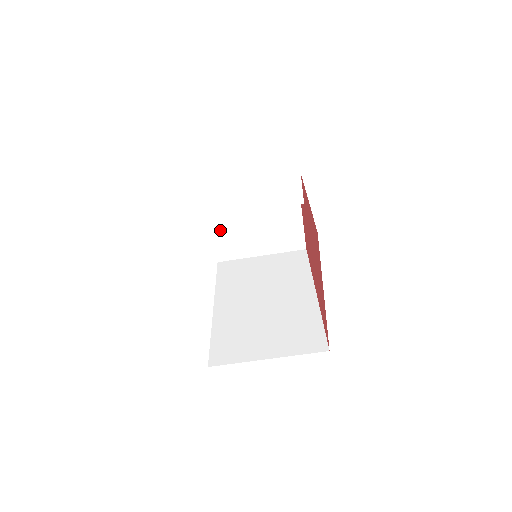
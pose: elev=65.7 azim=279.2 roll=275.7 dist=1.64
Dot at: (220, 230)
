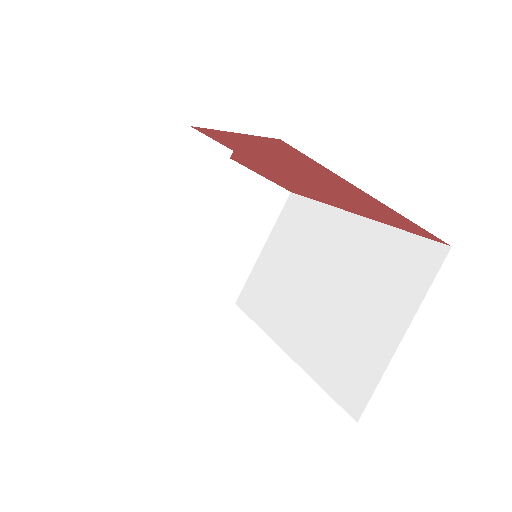
Dot at: (199, 276)
